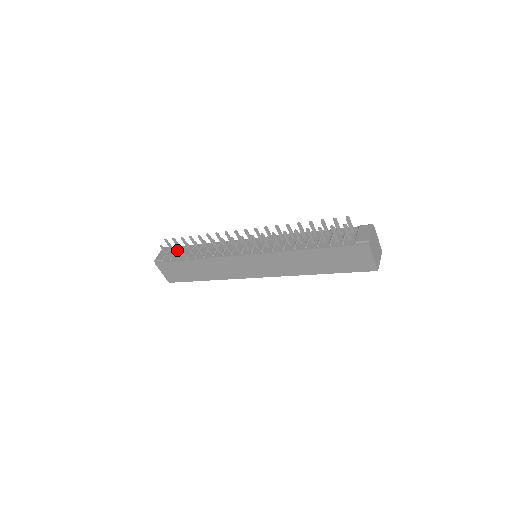
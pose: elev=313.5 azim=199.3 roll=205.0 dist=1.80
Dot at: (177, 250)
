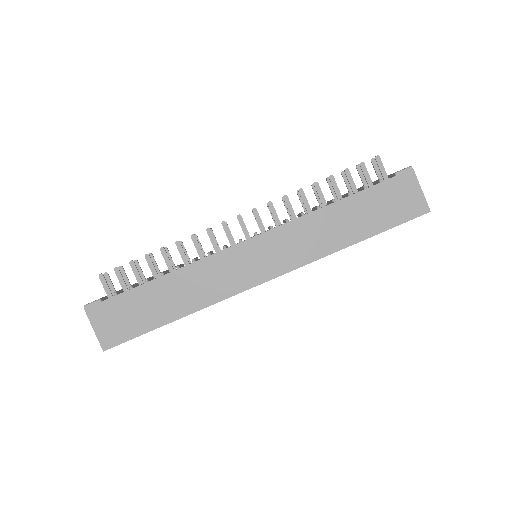
Dot at: occluded
